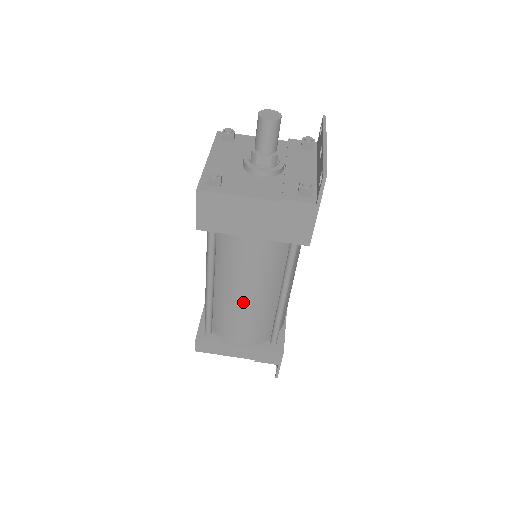
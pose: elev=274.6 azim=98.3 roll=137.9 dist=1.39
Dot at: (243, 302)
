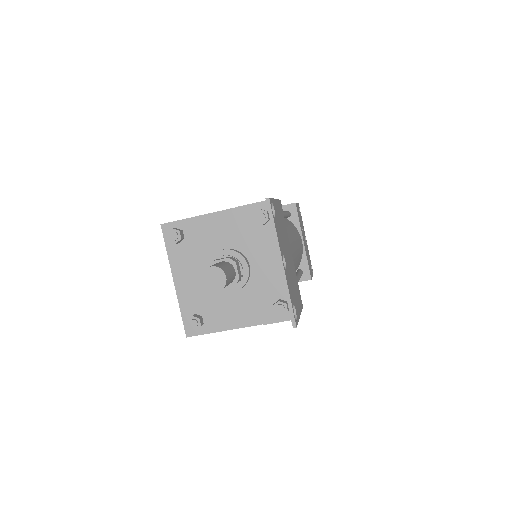
Dot at: occluded
